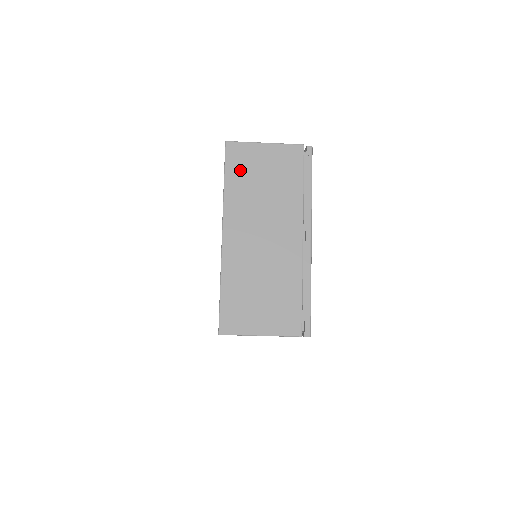
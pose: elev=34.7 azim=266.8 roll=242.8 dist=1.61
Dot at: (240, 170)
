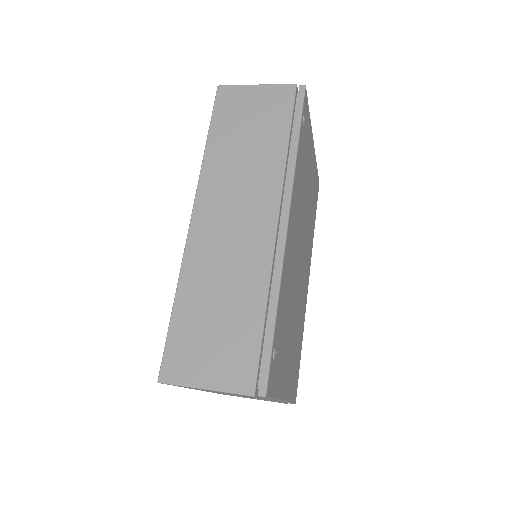
Dot at: occluded
